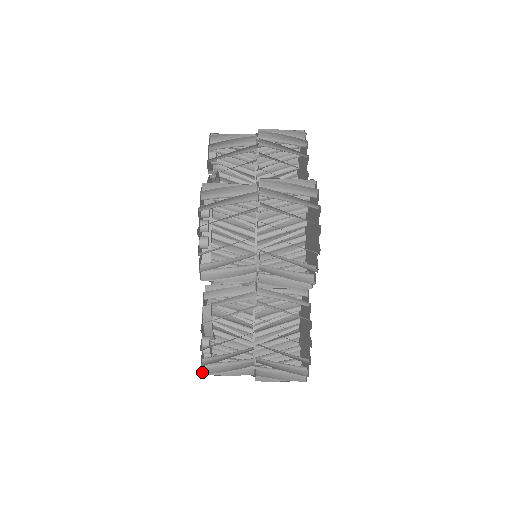
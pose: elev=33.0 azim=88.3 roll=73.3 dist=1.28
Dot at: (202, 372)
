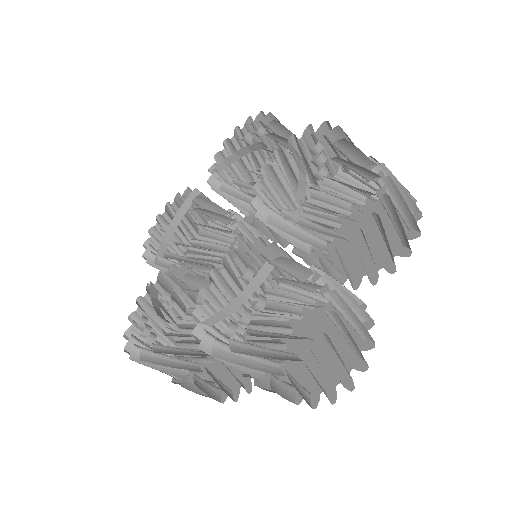
Dot at: (125, 346)
